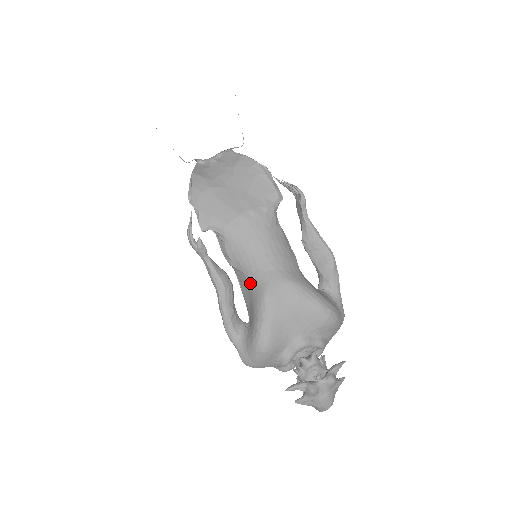
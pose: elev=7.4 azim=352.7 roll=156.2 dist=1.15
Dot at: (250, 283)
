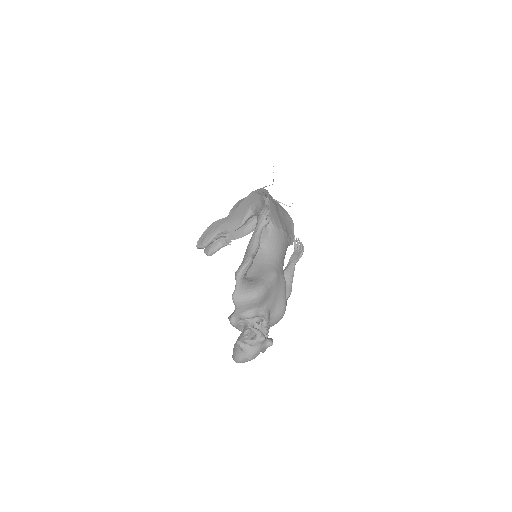
Dot at: (267, 262)
